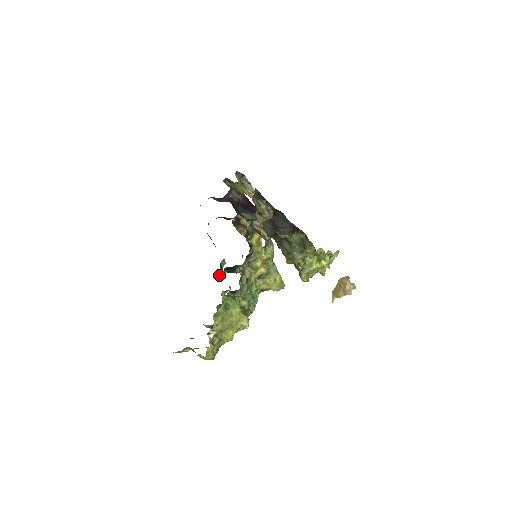
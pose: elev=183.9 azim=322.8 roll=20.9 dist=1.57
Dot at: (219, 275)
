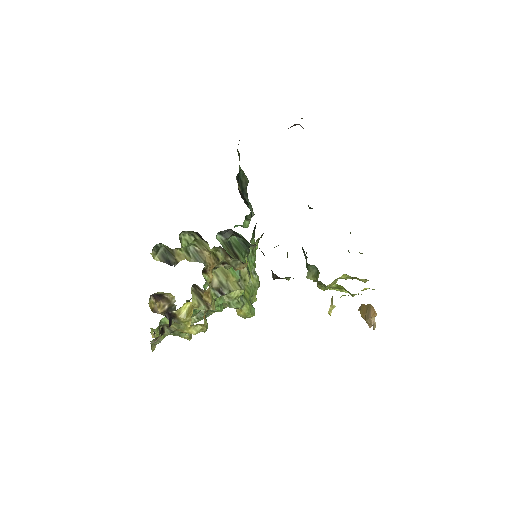
Dot at: (241, 226)
